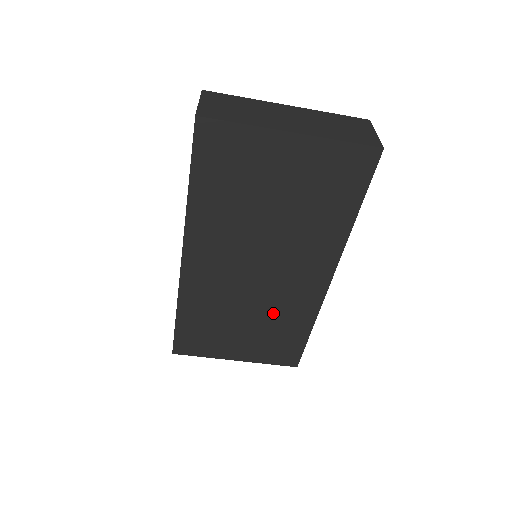
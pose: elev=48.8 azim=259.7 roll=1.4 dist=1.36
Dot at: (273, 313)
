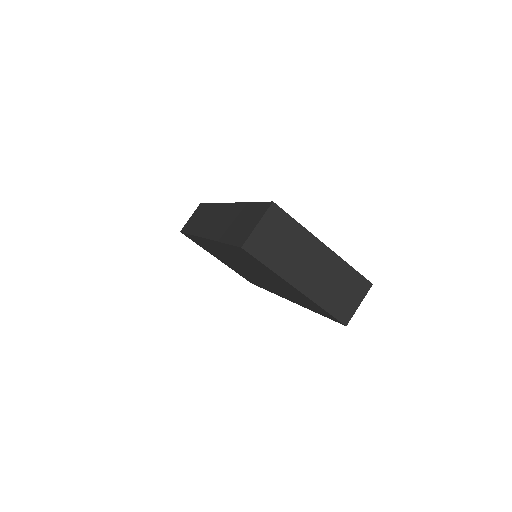
Dot at: (248, 275)
